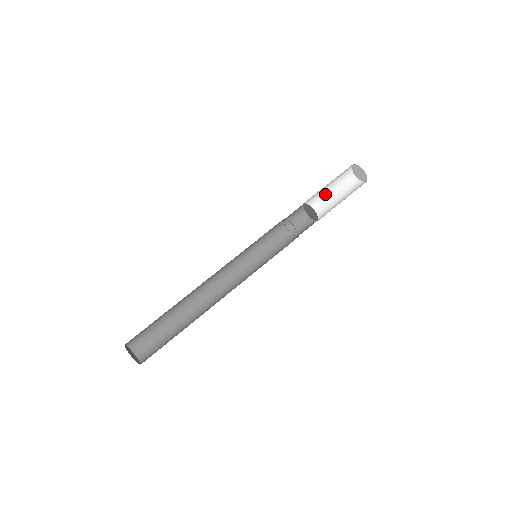
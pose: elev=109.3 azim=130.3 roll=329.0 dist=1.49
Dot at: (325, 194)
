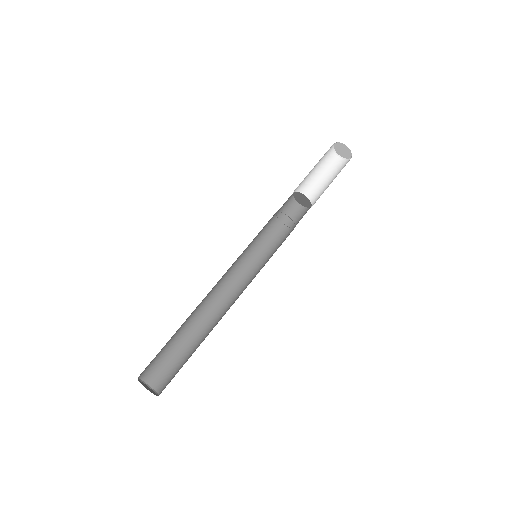
Dot at: (316, 183)
